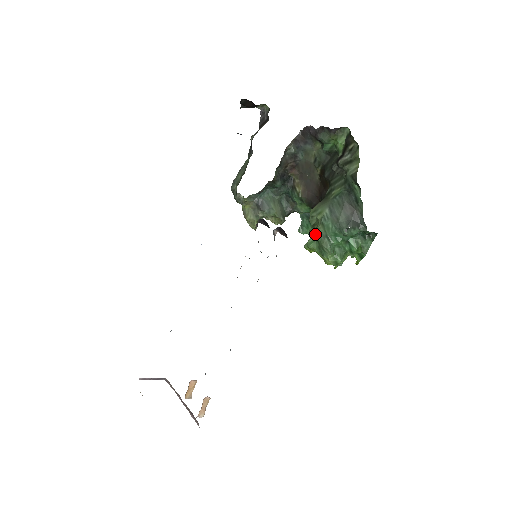
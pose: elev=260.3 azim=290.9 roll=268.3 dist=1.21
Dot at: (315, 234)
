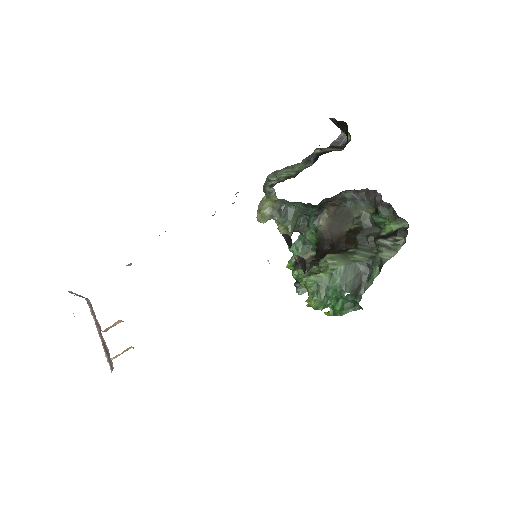
Dot at: (319, 277)
